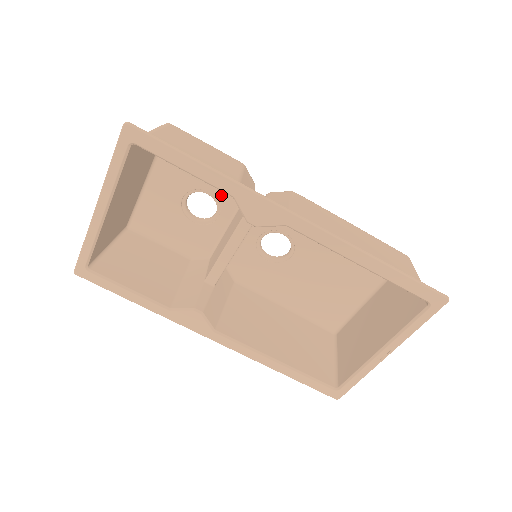
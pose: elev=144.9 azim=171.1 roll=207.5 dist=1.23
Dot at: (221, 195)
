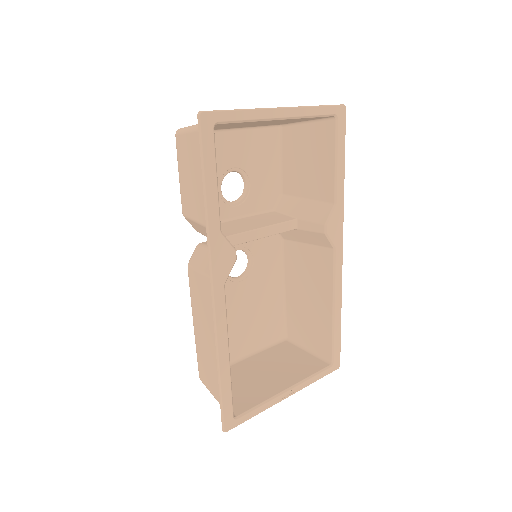
Dot at: (254, 195)
